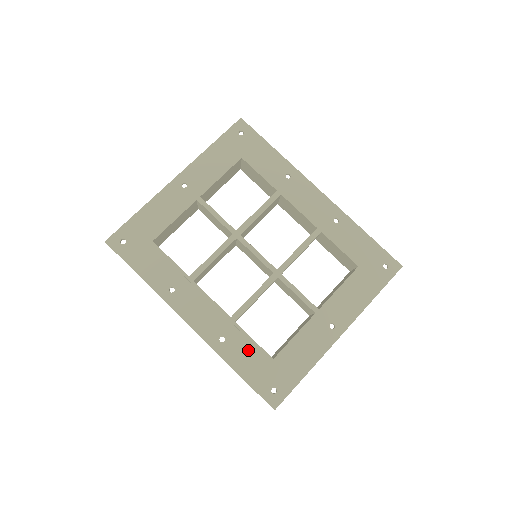
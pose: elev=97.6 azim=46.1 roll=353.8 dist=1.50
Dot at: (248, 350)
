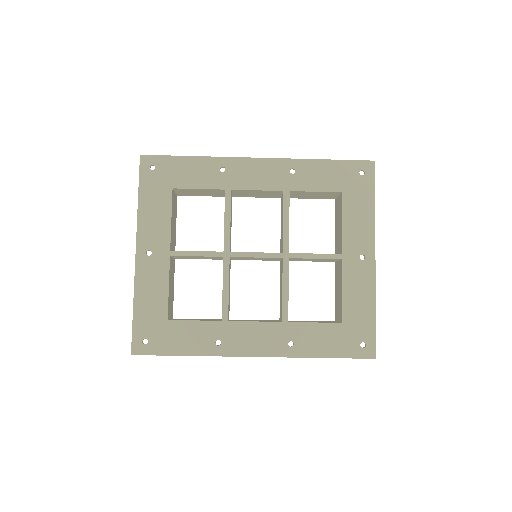
Dot at: (317, 334)
